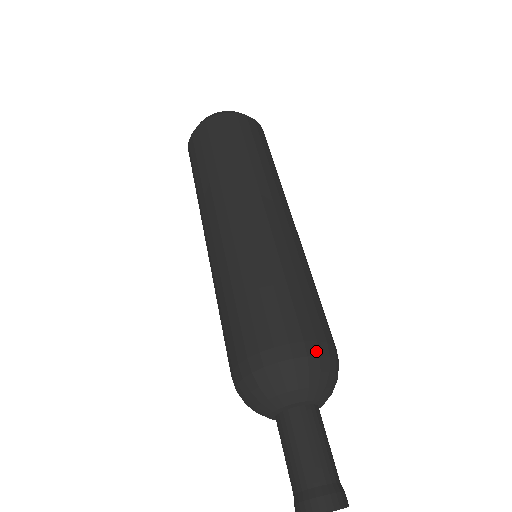
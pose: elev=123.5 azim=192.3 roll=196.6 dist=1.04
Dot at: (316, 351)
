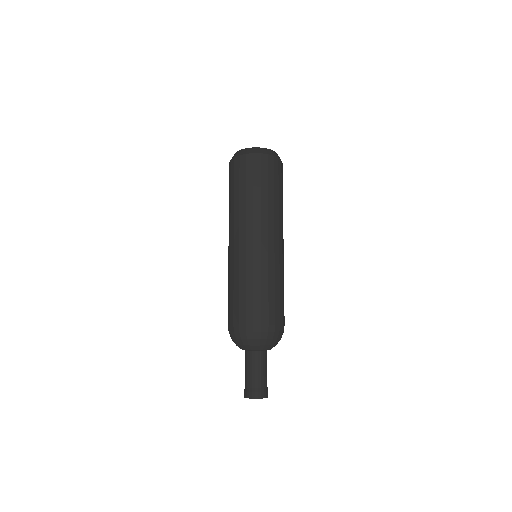
Dot at: (244, 330)
